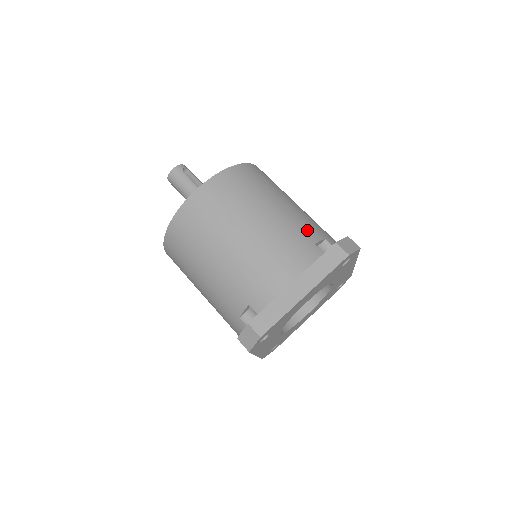
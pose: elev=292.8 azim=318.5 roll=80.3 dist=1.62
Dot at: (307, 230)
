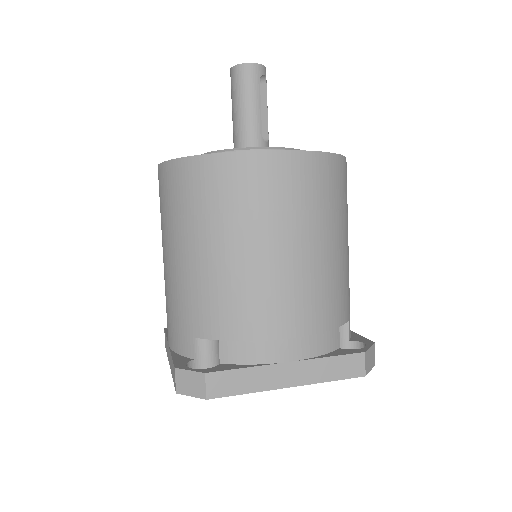
Dot at: (343, 301)
